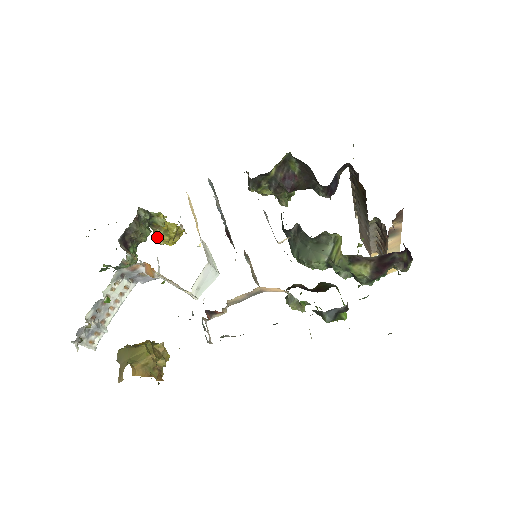
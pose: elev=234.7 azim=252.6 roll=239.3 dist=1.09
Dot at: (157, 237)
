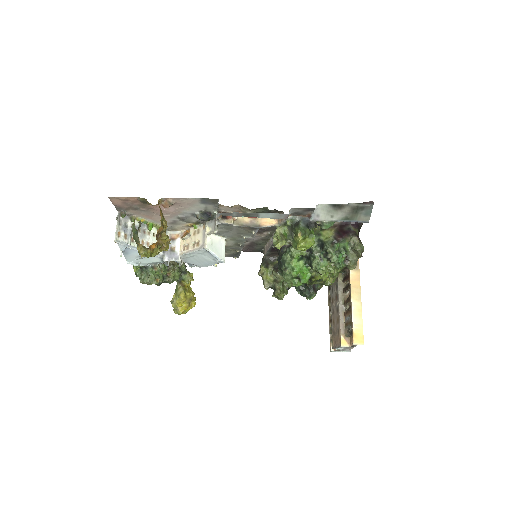
Dot at: (175, 296)
